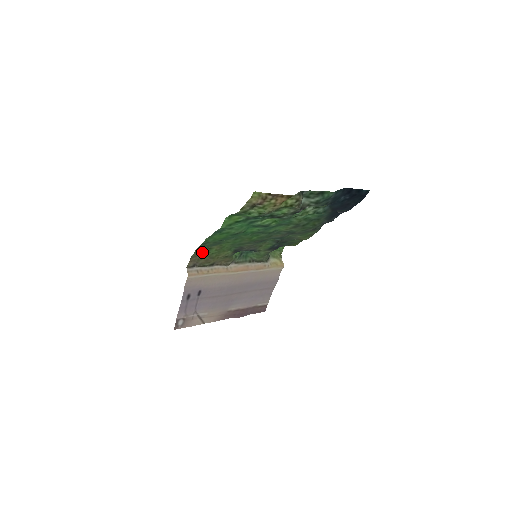
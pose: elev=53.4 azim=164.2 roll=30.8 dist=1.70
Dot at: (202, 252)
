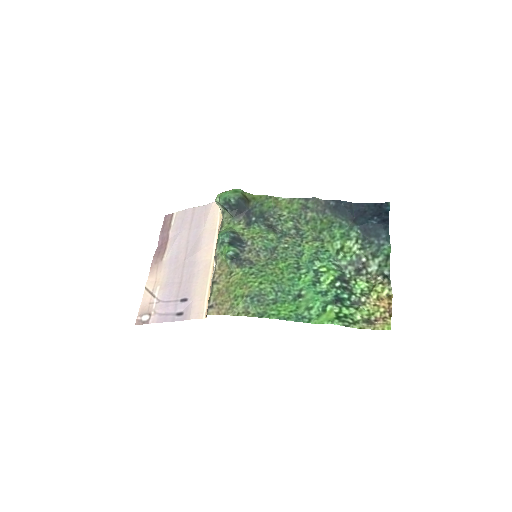
Dot at: (235, 304)
